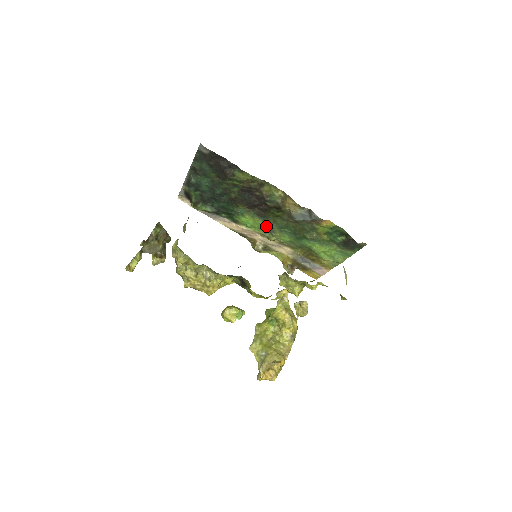
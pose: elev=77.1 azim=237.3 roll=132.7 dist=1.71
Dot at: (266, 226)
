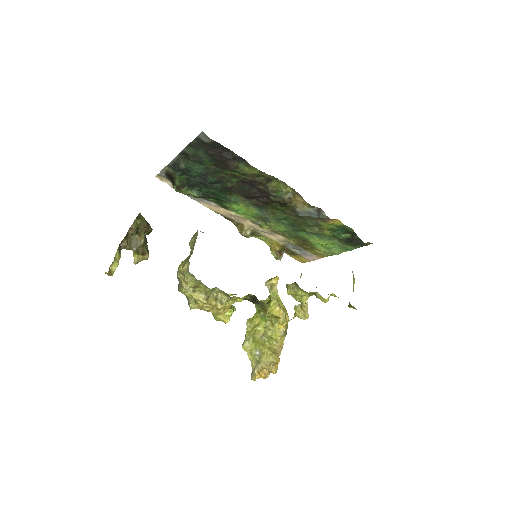
Dot at: (262, 216)
